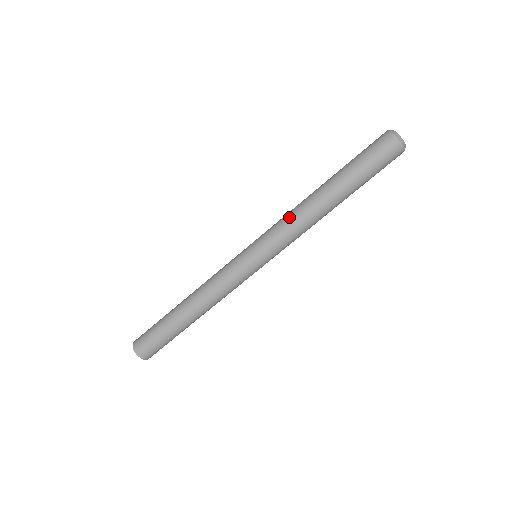
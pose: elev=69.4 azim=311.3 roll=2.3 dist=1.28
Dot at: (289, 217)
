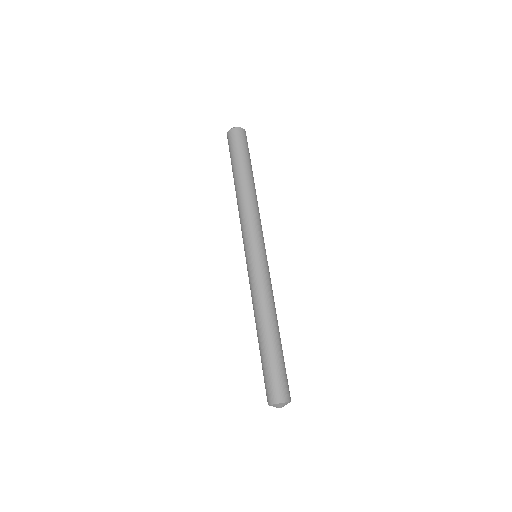
Dot at: (241, 215)
